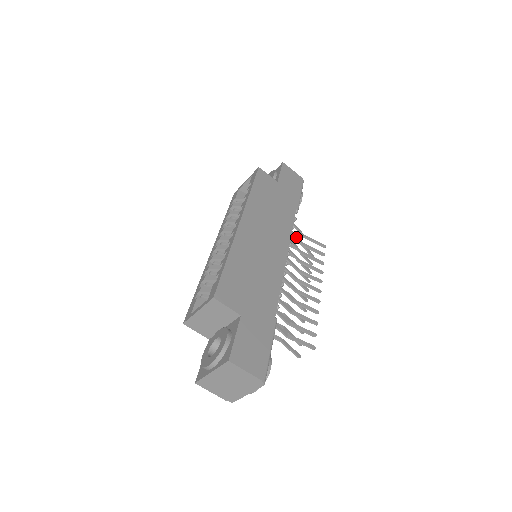
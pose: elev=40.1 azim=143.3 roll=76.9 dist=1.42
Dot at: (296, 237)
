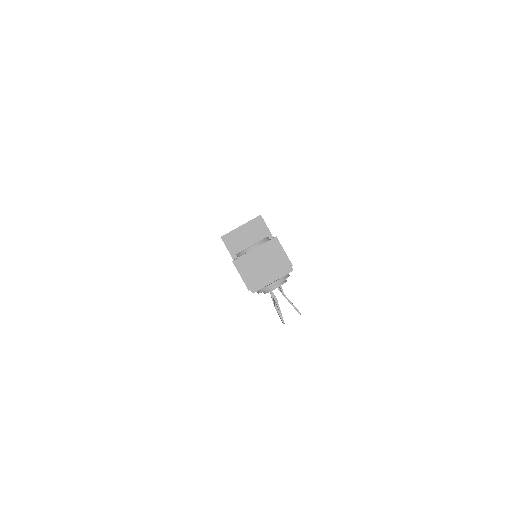
Dot at: occluded
